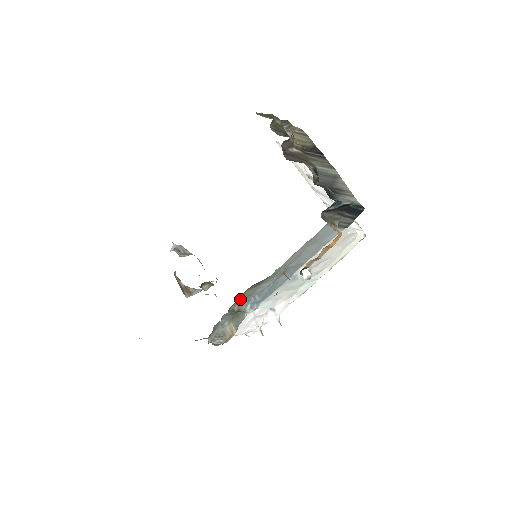
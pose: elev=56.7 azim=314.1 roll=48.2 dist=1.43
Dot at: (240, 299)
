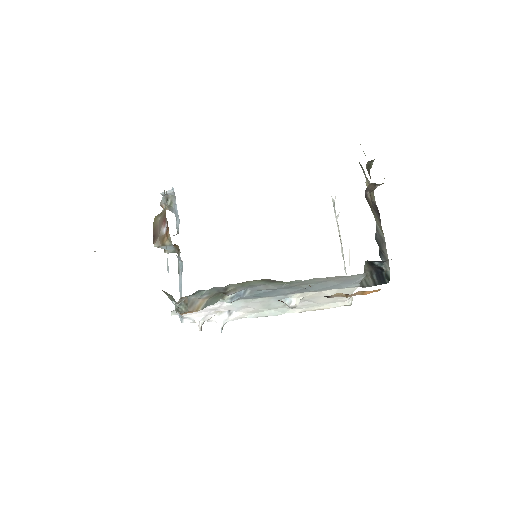
Dot at: (244, 283)
